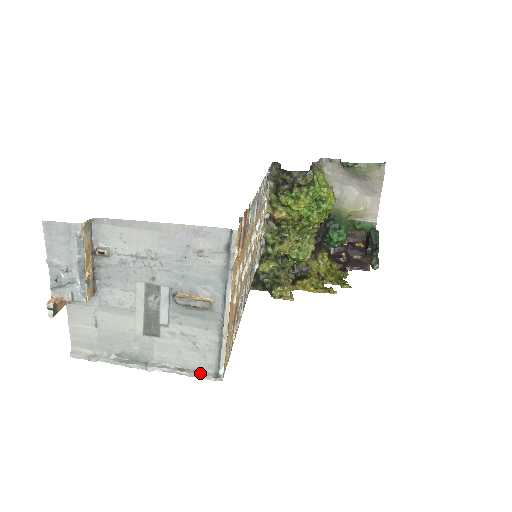
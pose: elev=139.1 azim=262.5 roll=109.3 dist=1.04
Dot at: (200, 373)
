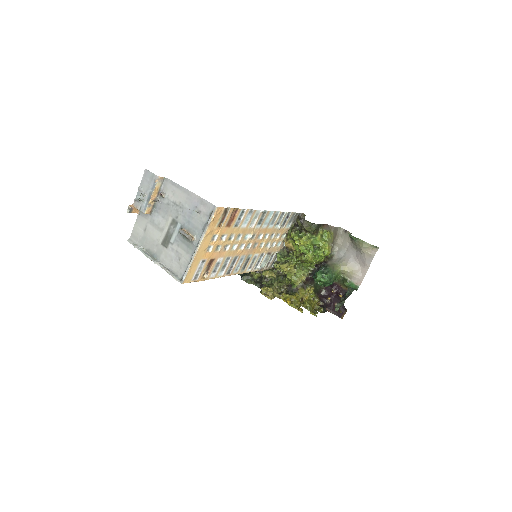
Dot at: (175, 275)
